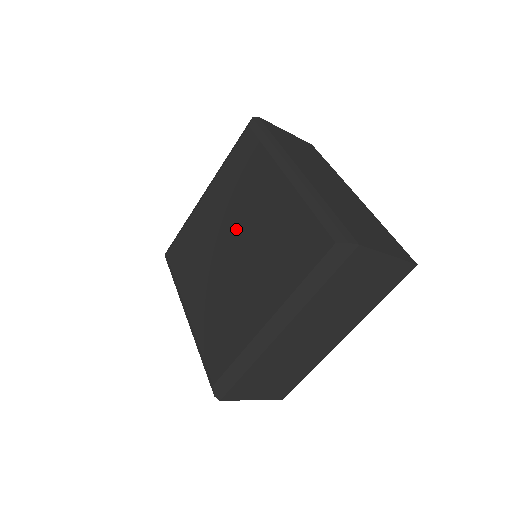
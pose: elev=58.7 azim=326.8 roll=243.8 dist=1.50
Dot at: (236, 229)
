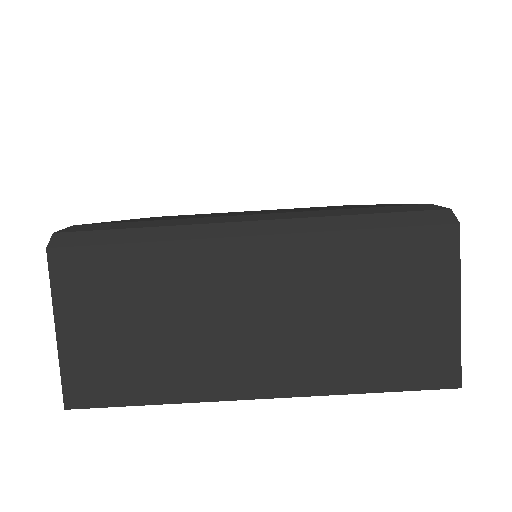
Dot at: (276, 210)
